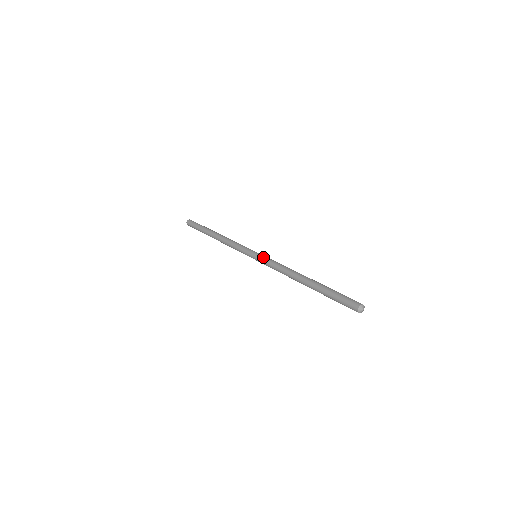
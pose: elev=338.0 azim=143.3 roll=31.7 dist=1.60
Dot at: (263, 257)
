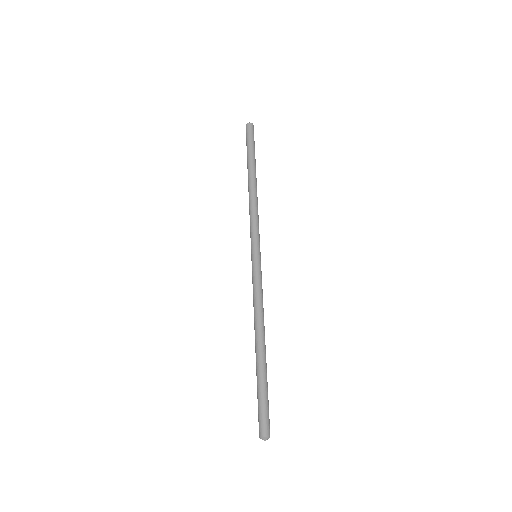
Dot at: occluded
